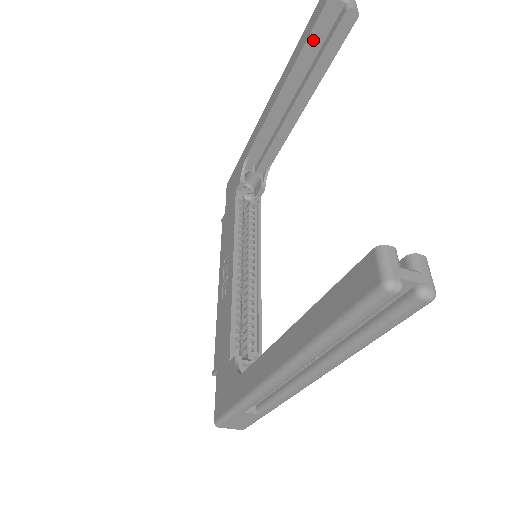
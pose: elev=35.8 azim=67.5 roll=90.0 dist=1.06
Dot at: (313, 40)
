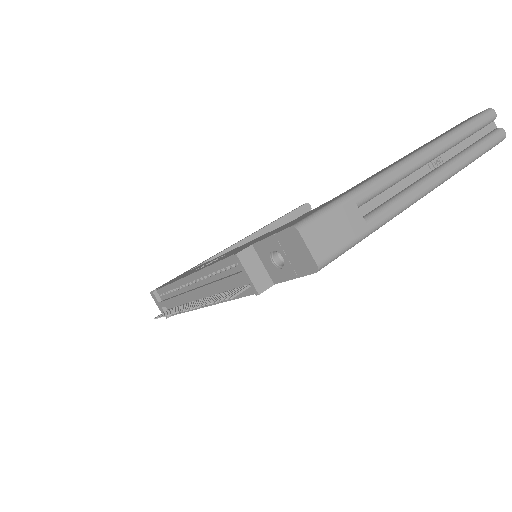
Dot at: (292, 215)
